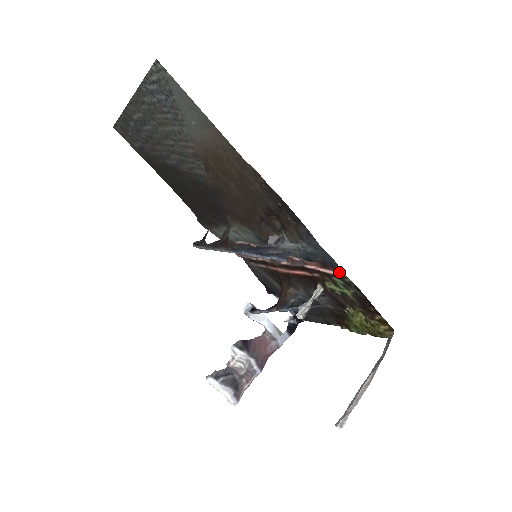
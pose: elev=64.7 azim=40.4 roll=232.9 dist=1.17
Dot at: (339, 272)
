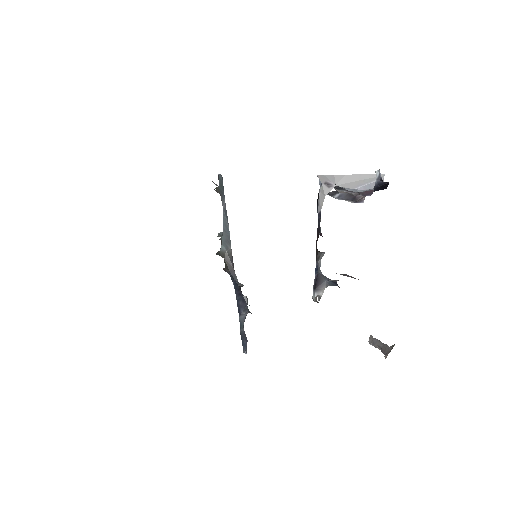
Dot at: occluded
